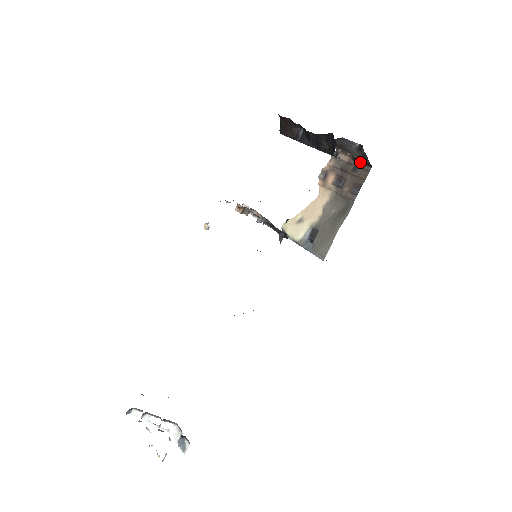
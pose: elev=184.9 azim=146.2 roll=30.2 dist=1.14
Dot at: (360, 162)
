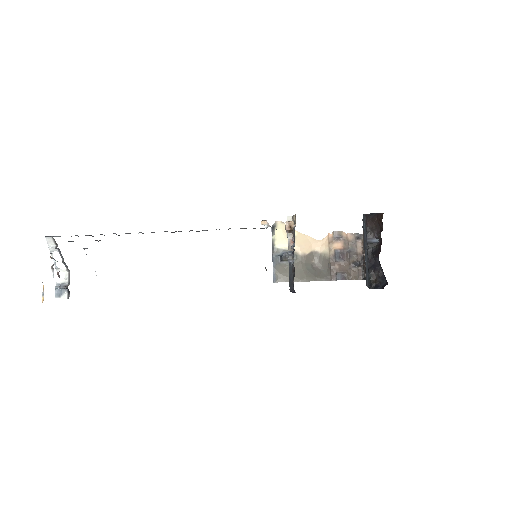
Dot at: (362, 266)
